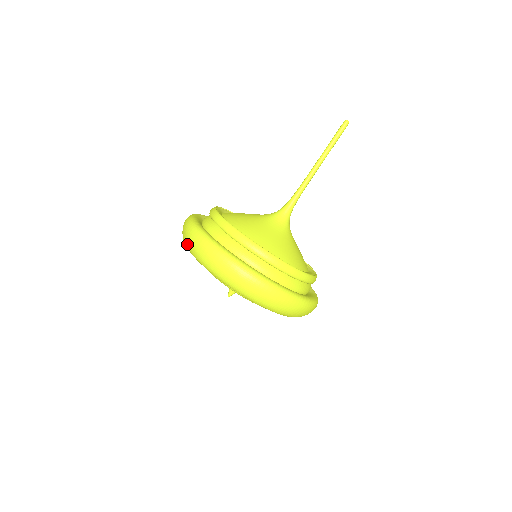
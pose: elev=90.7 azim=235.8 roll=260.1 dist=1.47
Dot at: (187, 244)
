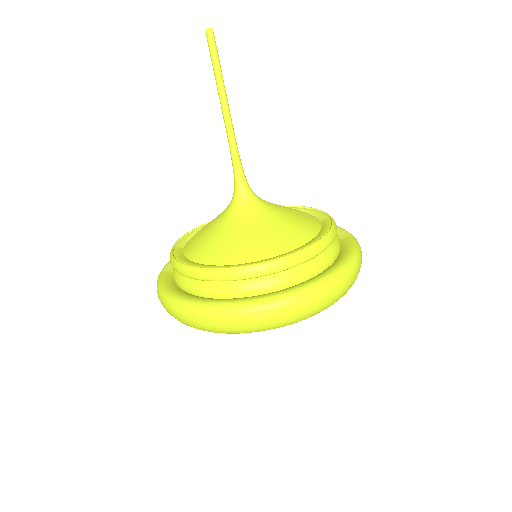
Dot at: occluded
